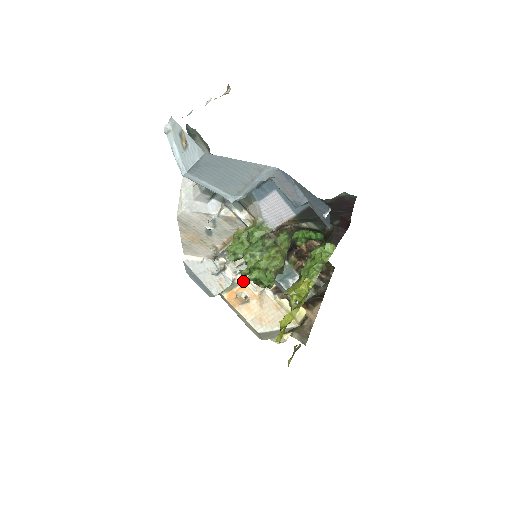
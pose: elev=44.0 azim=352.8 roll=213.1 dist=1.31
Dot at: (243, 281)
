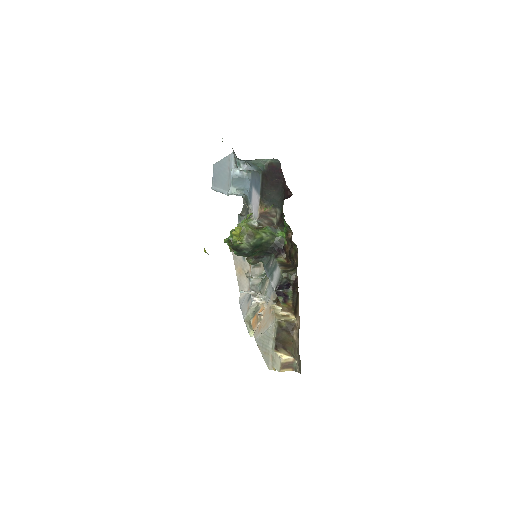
Dot at: (264, 304)
